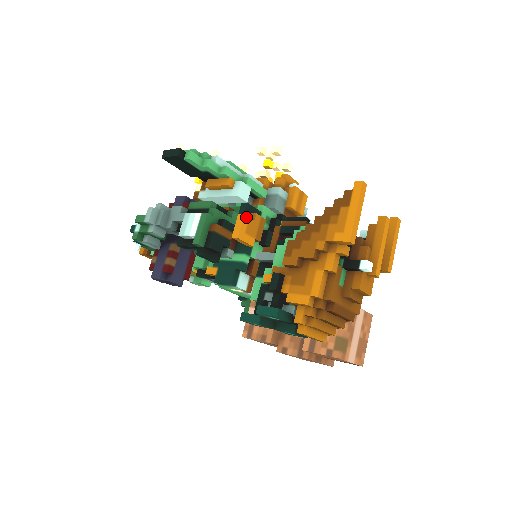
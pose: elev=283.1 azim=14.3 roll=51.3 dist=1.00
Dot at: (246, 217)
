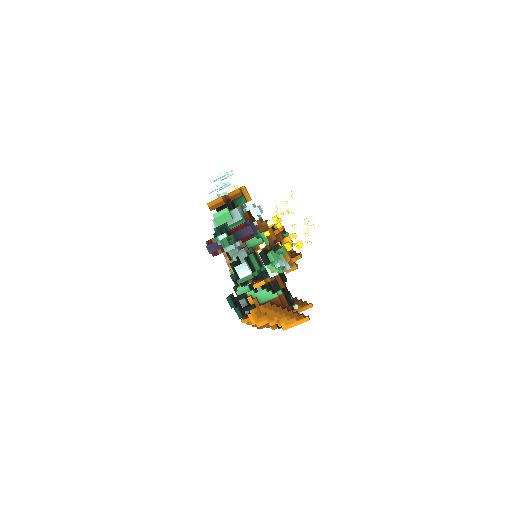
Dot at: occluded
